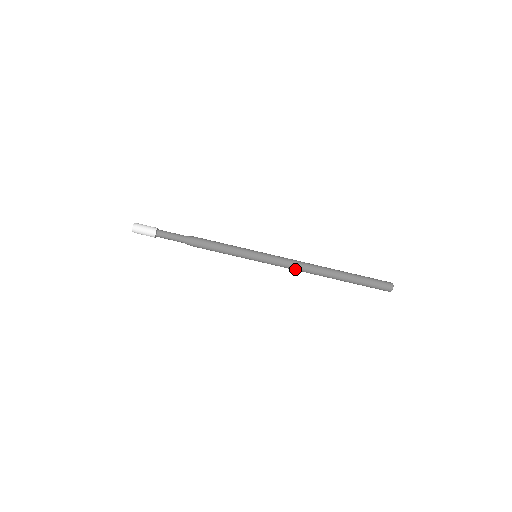
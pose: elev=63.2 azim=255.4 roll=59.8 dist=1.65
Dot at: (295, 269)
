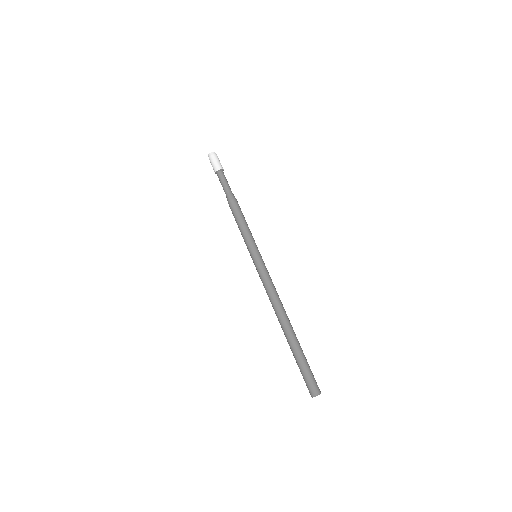
Dot at: (272, 293)
